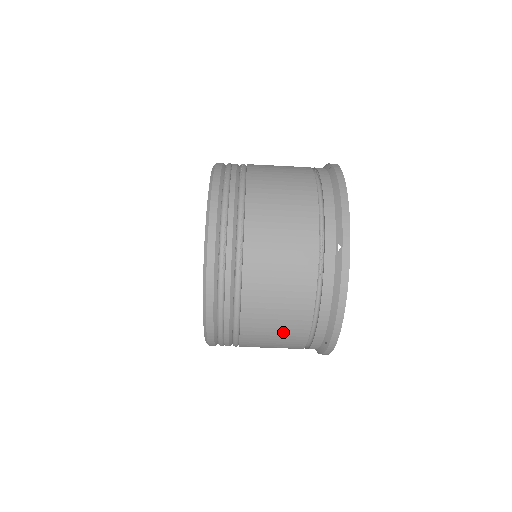
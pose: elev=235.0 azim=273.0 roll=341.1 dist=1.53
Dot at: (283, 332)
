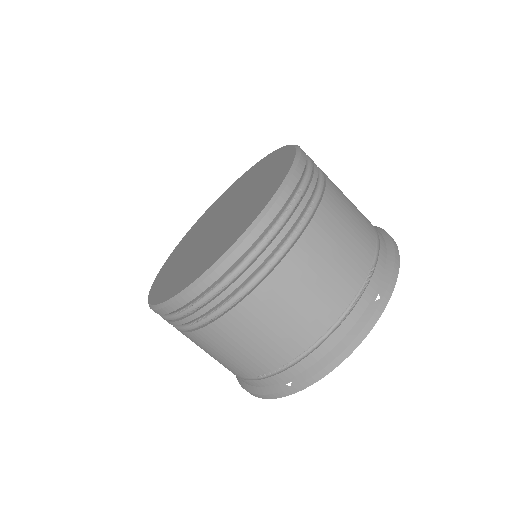
Dot at: occluded
